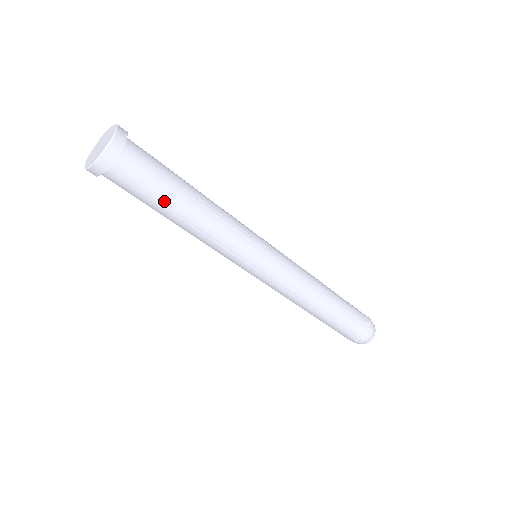
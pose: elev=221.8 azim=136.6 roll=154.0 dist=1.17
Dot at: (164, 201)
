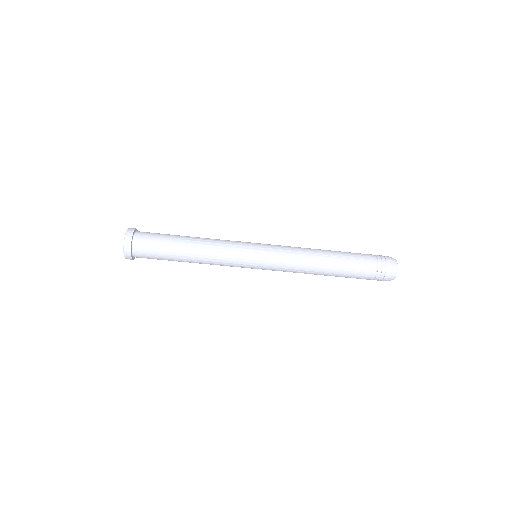
Dot at: (171, 259)
